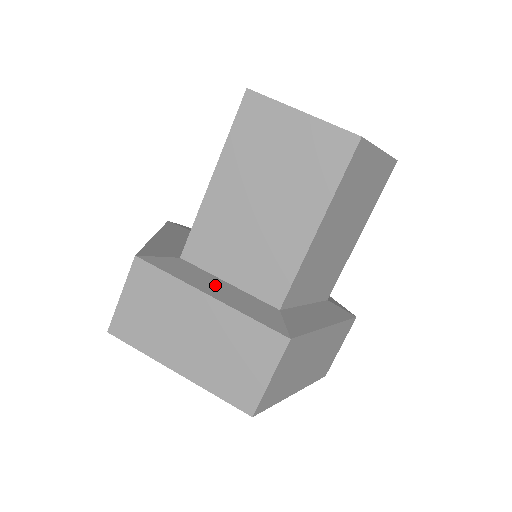
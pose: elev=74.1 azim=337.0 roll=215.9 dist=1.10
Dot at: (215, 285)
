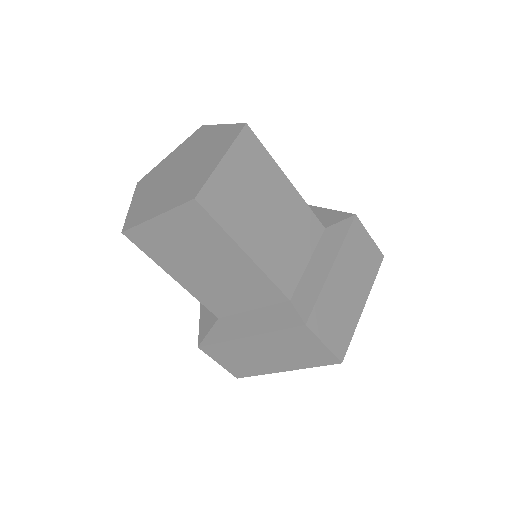
Dot at: (246, 322)
